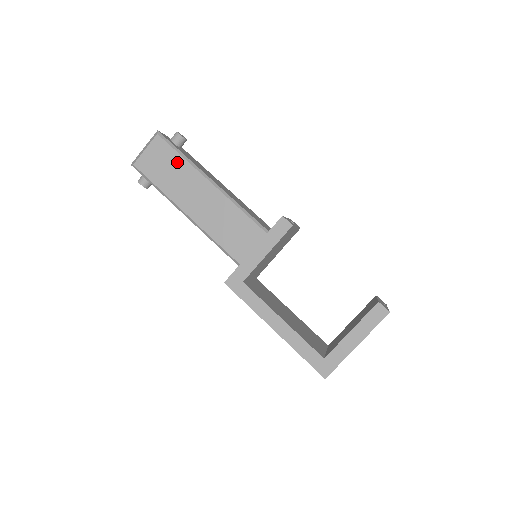
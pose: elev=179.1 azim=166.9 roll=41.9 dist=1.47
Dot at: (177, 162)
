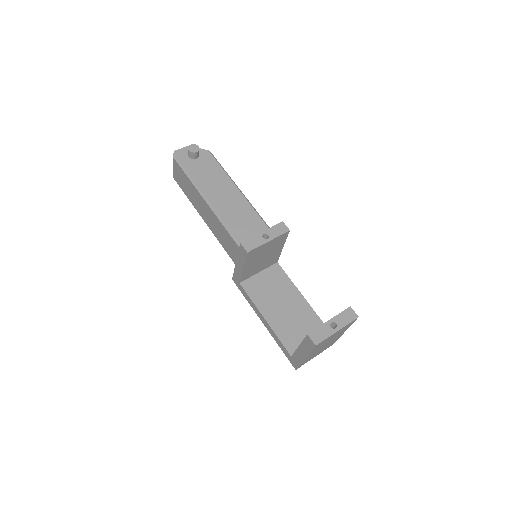
Dot at: (187, 181)
